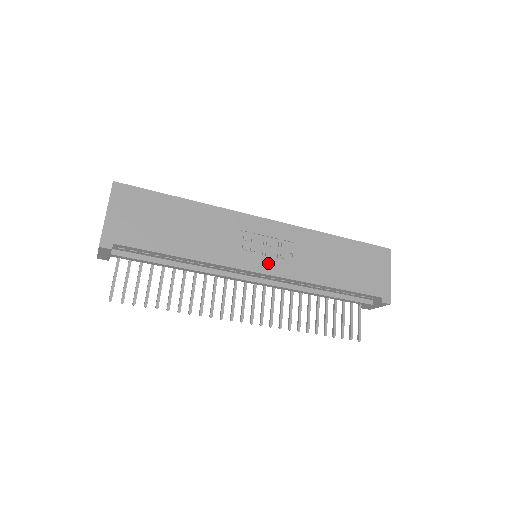
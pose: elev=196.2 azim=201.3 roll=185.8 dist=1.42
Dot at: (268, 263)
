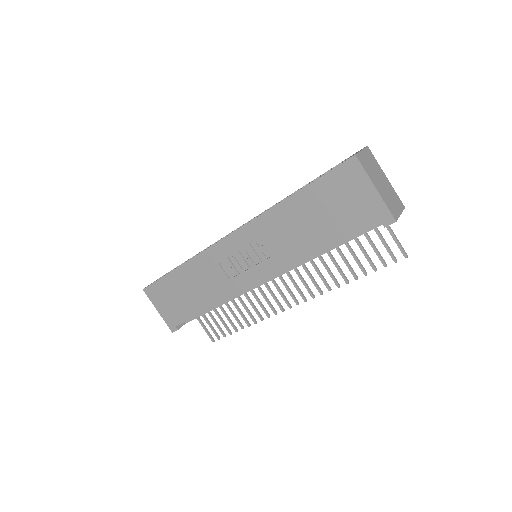
Dot at: (257, 272)
